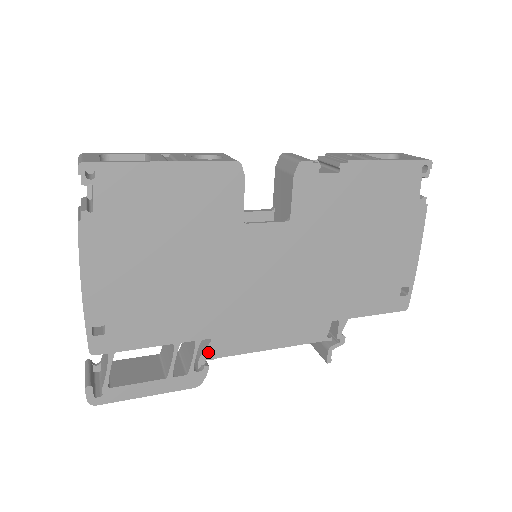
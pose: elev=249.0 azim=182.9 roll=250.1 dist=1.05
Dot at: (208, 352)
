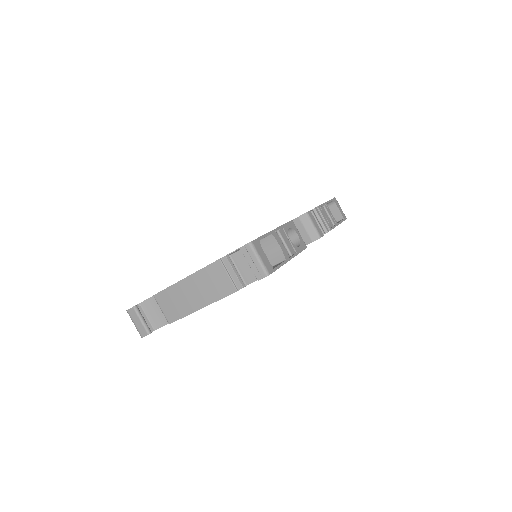
Dot at: occluded
